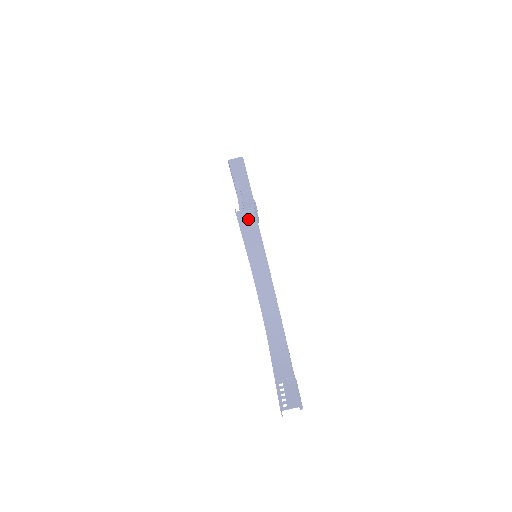
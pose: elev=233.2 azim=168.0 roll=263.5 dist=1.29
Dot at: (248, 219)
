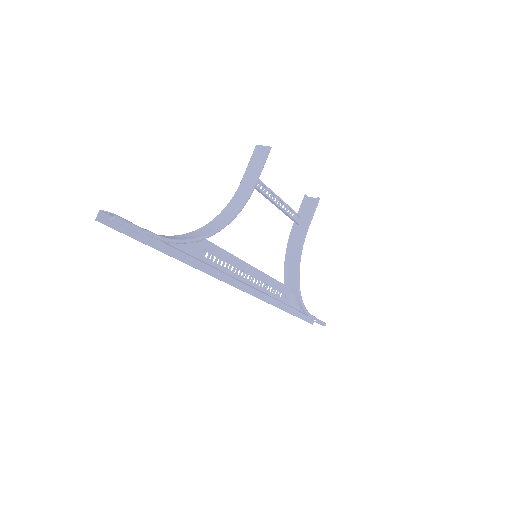
Dot at: (260, 155)
